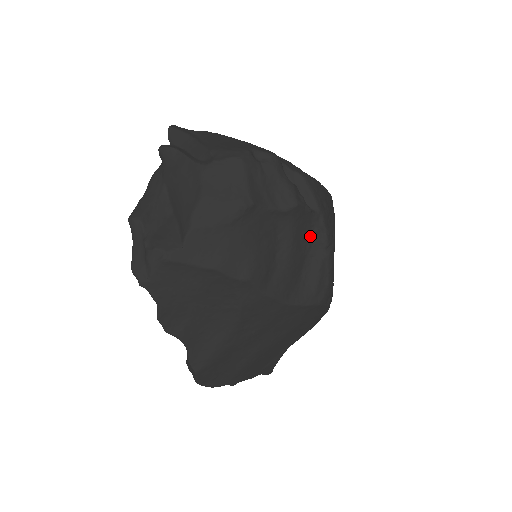
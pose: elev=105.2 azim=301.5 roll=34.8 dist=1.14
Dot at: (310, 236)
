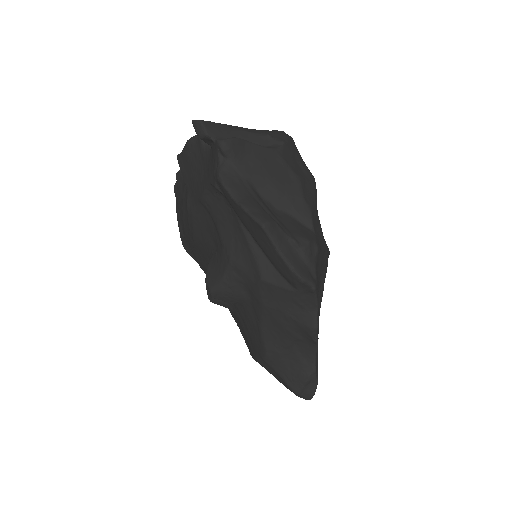
Dot at: occluded
